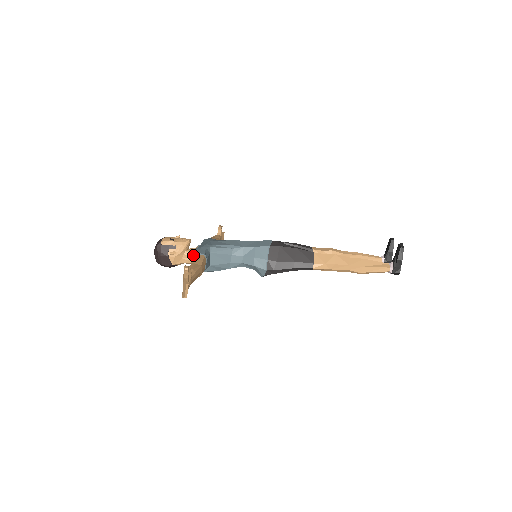
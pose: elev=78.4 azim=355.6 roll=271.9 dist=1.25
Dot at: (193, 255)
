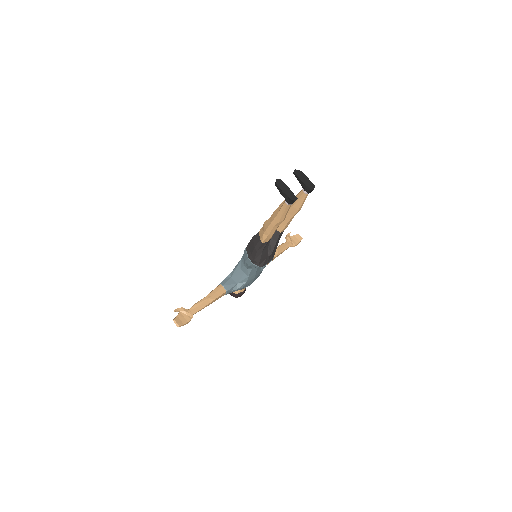
Dot at: occluded
